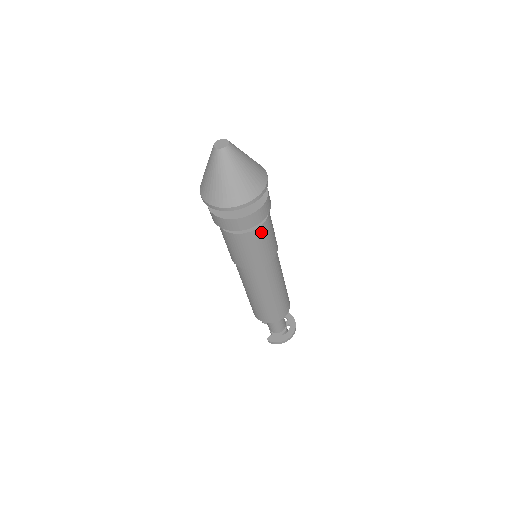
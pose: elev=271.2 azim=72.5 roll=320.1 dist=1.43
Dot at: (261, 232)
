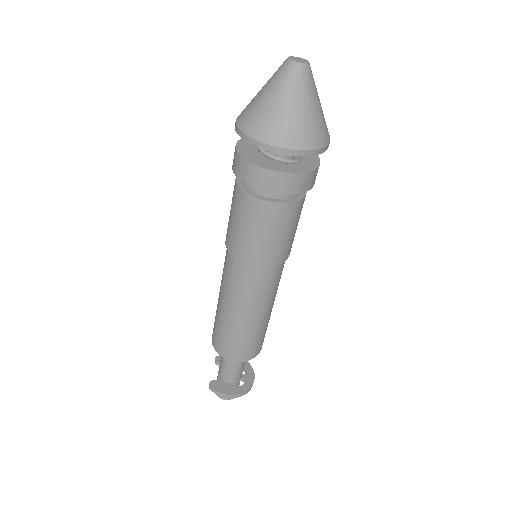
Dot at: (283, 212)
